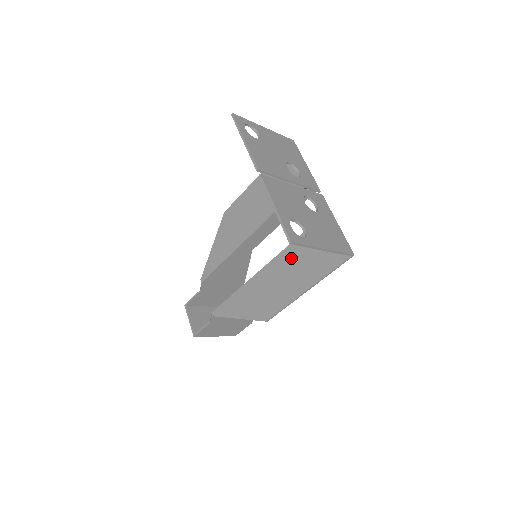
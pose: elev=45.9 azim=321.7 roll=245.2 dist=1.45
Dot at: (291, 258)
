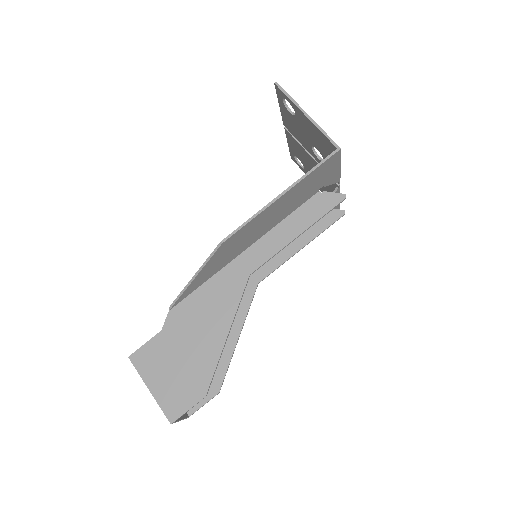
Dot at: (285, 210)
